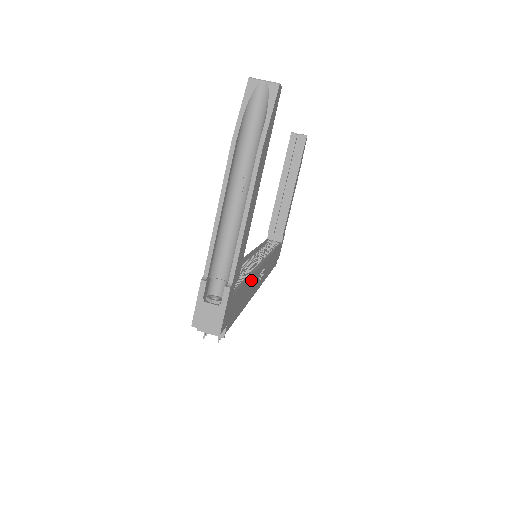
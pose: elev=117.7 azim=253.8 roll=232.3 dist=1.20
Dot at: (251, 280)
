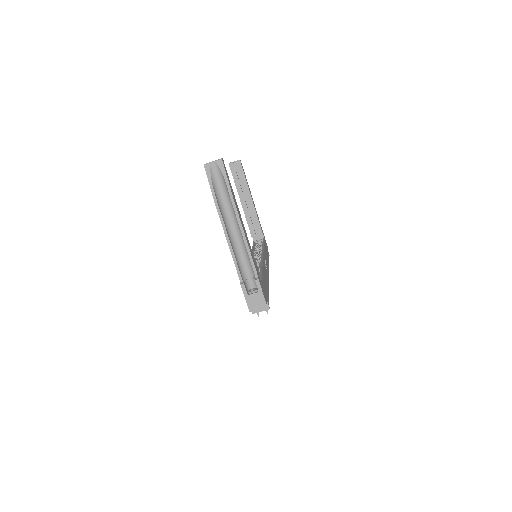
Dot at: (263, 271)
